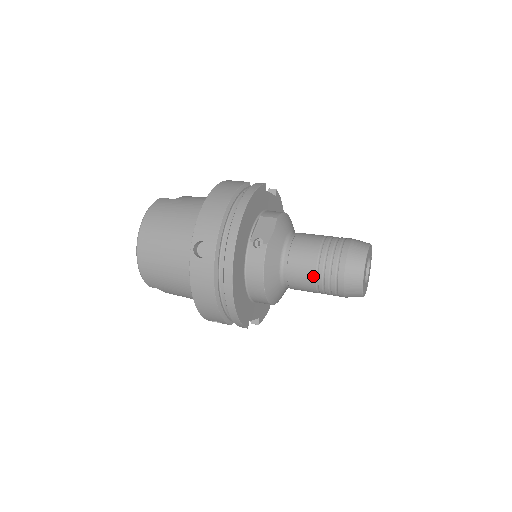
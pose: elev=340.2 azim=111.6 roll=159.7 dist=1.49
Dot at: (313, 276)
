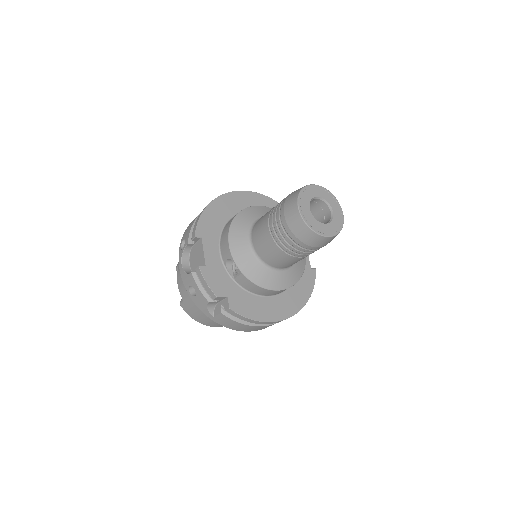
Dot at: occluded
